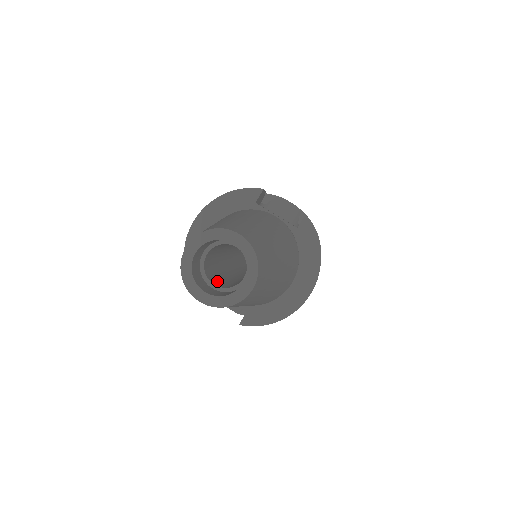
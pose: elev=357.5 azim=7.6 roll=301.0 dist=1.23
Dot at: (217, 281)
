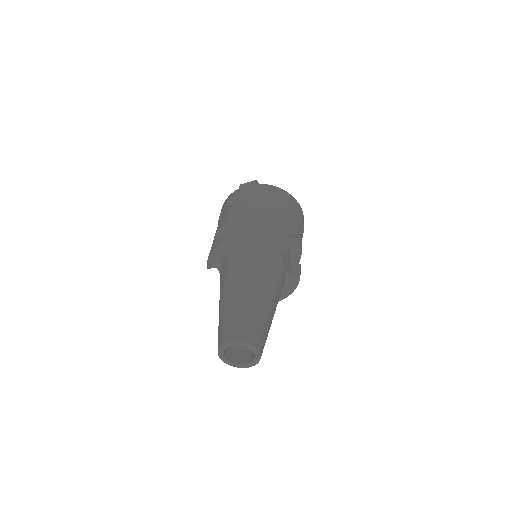
Dot at: occluded
